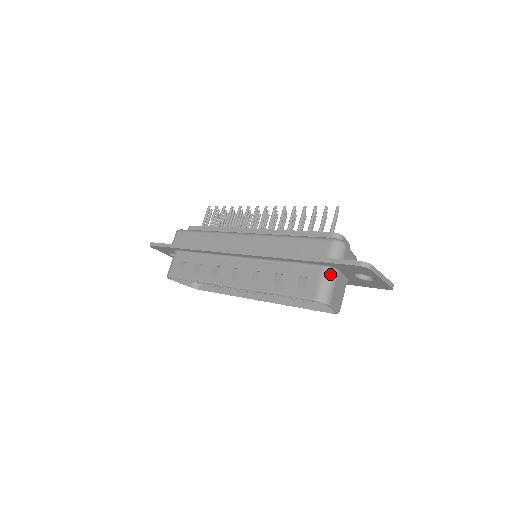
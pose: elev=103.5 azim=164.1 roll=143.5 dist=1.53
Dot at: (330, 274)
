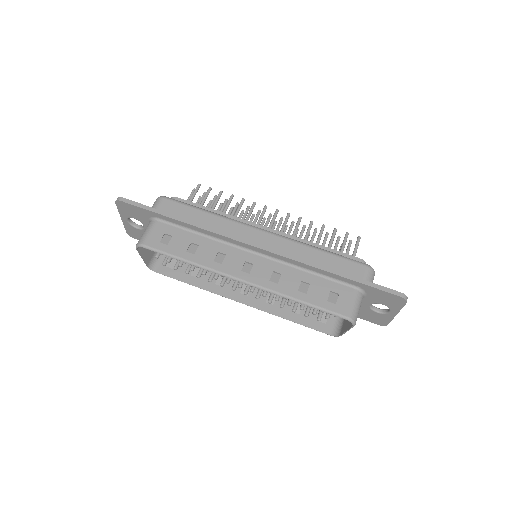
Dot at: (361, 297)
